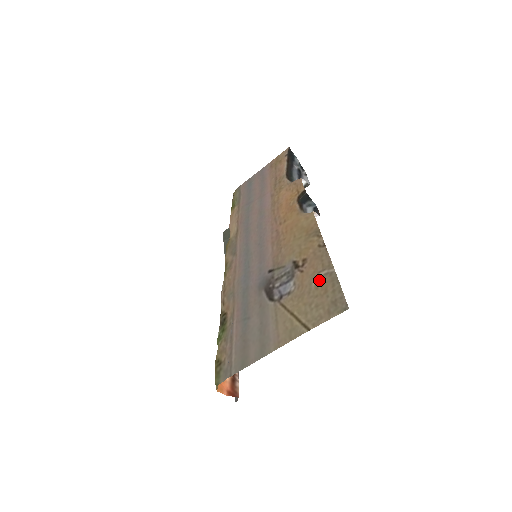
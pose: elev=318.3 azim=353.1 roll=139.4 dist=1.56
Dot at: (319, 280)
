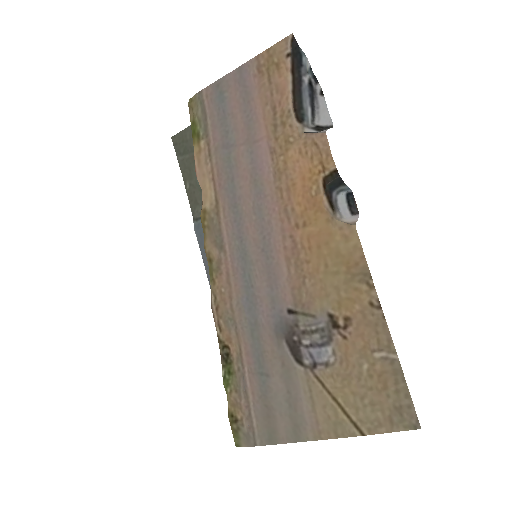
Dot at: (374, 365)
